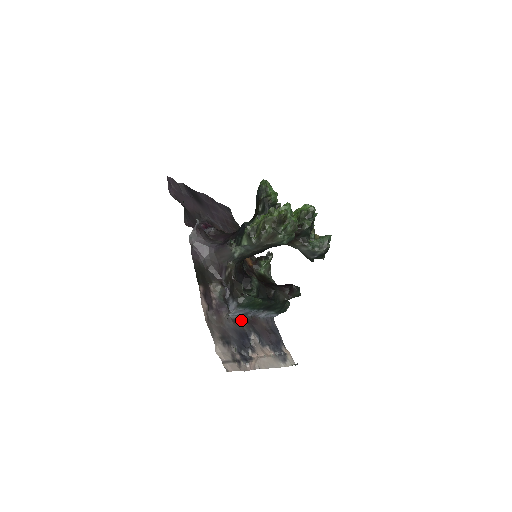
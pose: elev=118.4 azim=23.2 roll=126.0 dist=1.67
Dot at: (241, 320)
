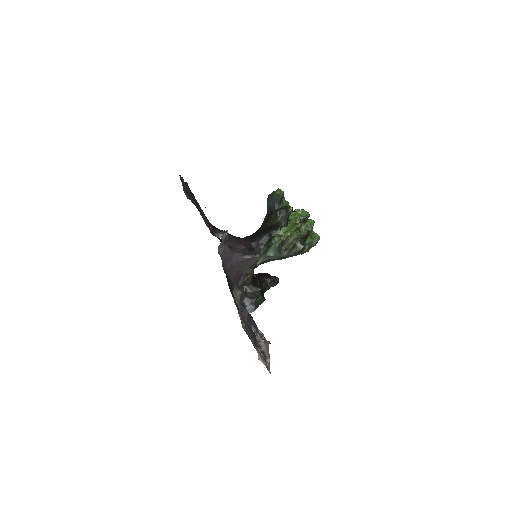
Dot at: occluded
